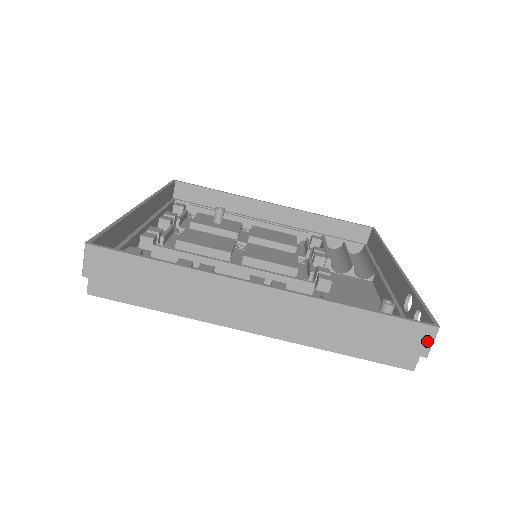
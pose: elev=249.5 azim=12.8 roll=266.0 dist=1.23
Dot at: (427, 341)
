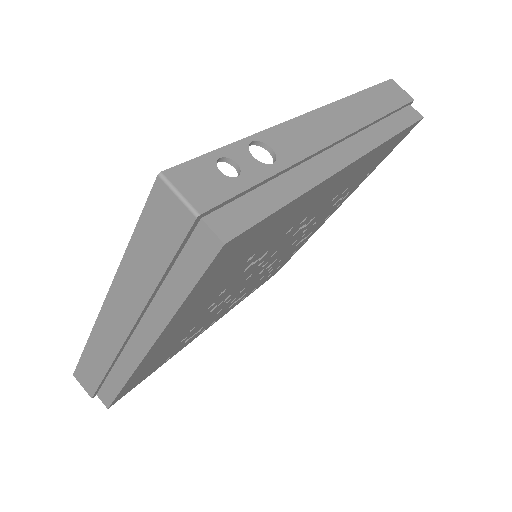
Dot at: (174, 202)
